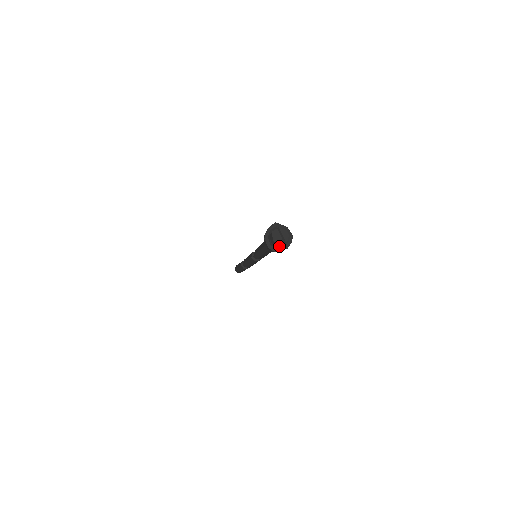
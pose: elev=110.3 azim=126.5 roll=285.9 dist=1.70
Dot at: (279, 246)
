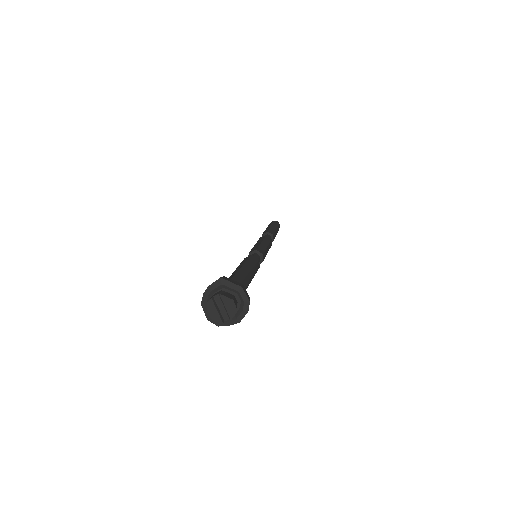
Dot at: occluded
